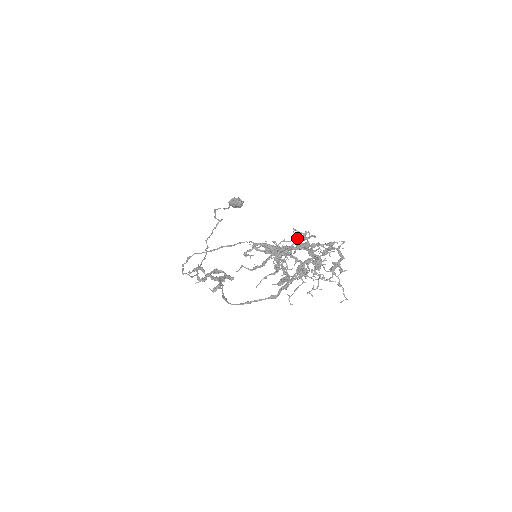
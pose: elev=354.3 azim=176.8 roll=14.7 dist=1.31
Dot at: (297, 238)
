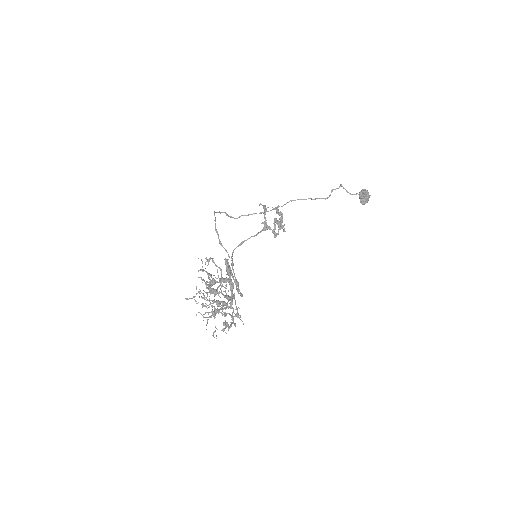
Dot at: (230, 290)
